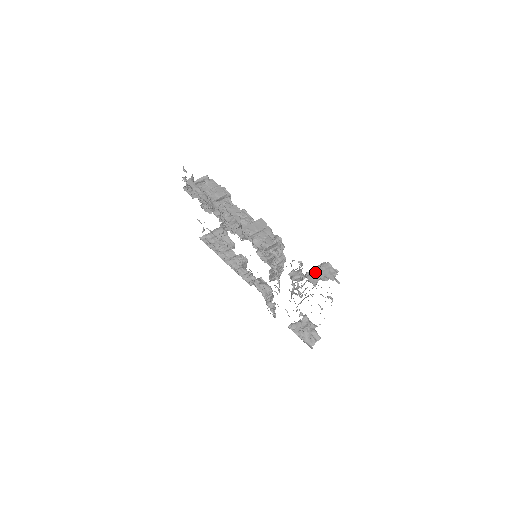
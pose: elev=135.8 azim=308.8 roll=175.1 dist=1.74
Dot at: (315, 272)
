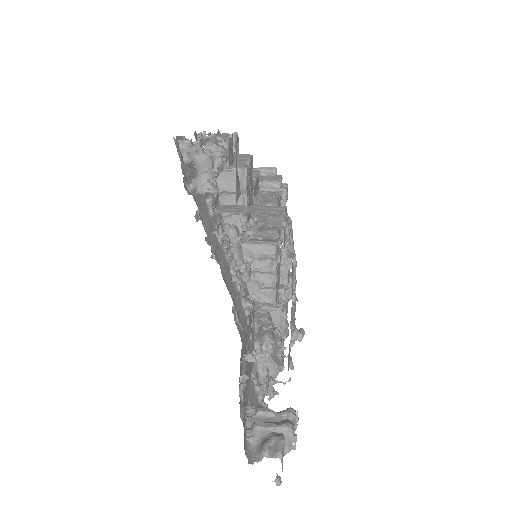
Dot at: (245, 206)
